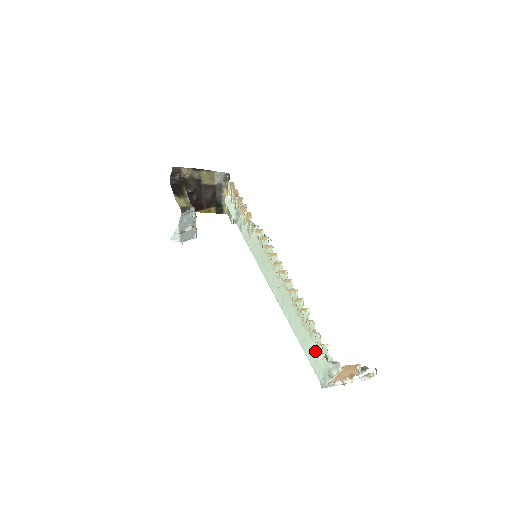
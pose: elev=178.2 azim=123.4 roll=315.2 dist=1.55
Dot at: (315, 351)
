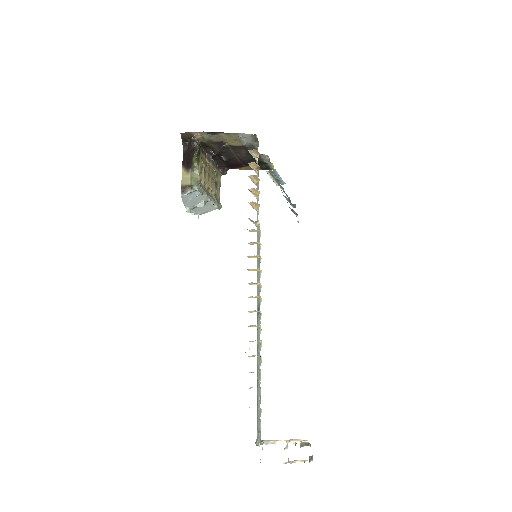
Dot at: (258, 404)
